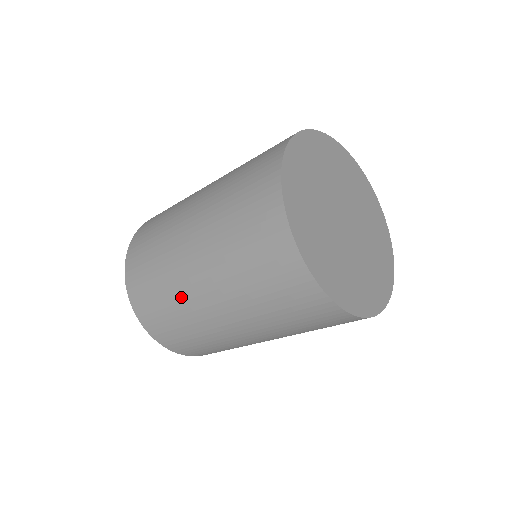
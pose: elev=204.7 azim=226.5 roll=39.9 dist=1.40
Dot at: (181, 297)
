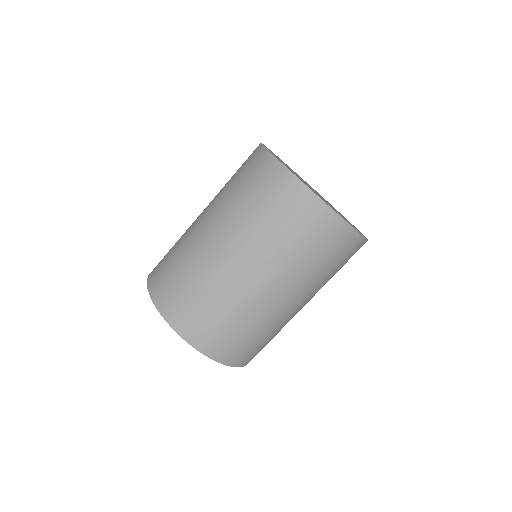
Dot at: (219, 283)
